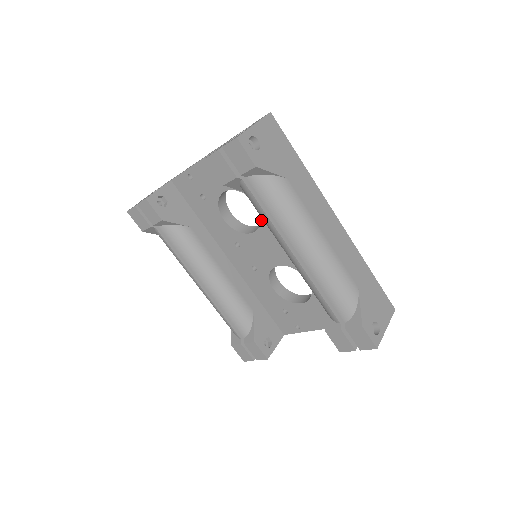
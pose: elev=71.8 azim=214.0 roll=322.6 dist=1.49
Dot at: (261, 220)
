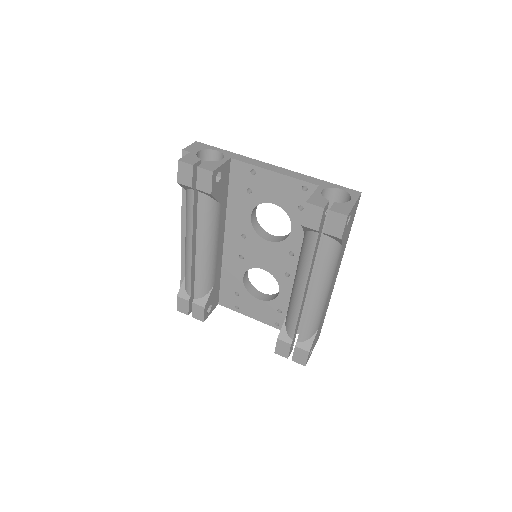
Dot at: (284, 240)
